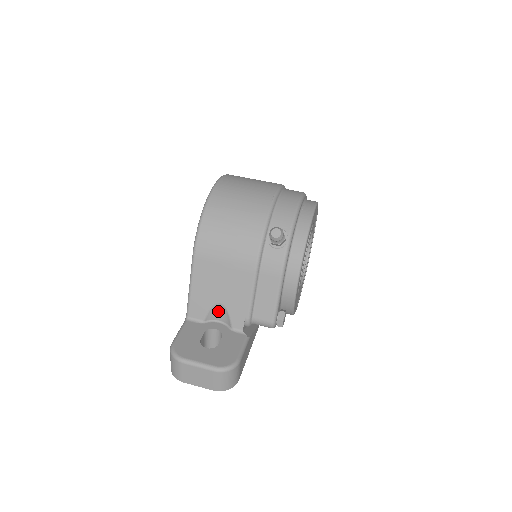
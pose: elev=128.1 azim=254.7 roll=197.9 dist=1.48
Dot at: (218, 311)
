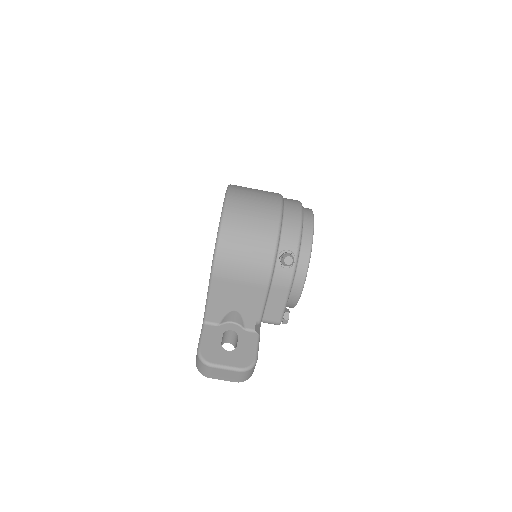
Dot at: (232, 316)
